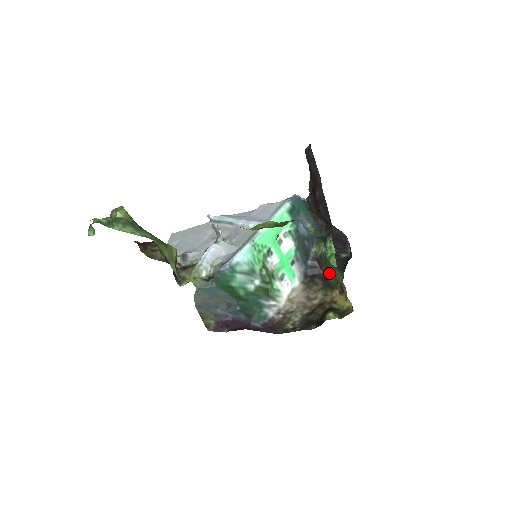
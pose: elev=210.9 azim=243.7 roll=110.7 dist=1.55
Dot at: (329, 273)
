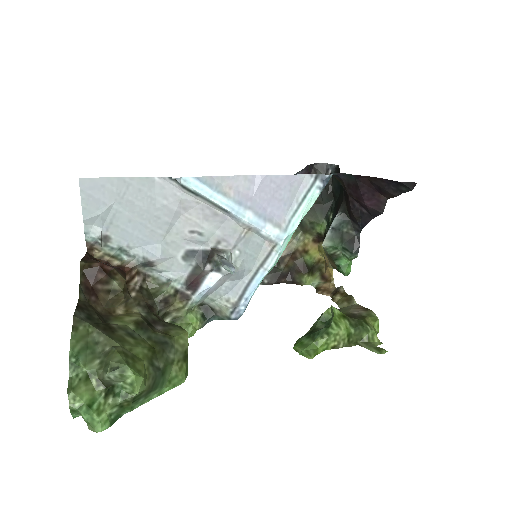
Dot at: occluded
